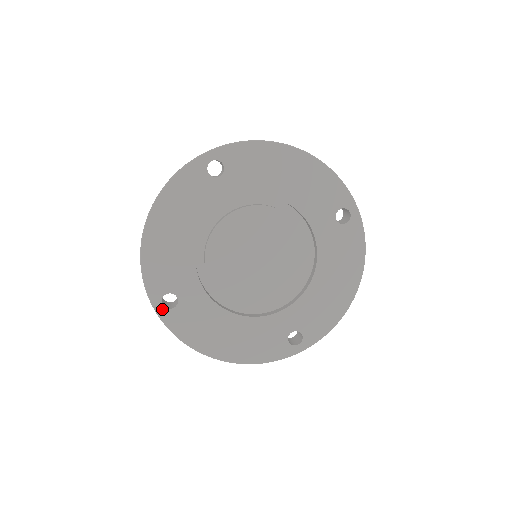
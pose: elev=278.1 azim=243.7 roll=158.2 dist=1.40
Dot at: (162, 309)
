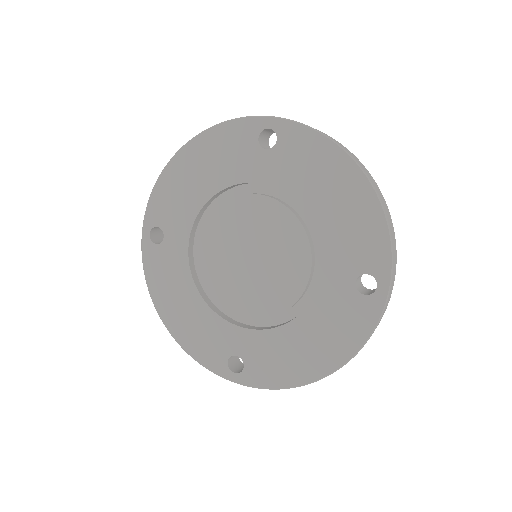
Dot at: (238, 377)
